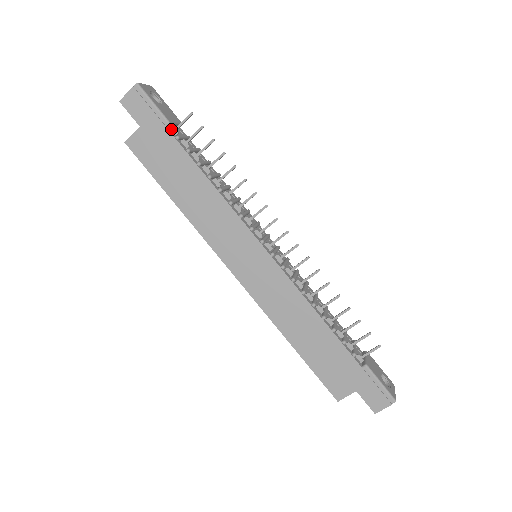
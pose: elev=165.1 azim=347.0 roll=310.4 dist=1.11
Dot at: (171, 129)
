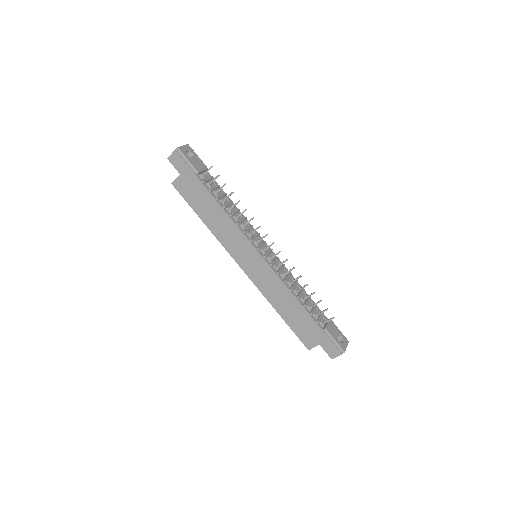
Dot at: (199, 176)
